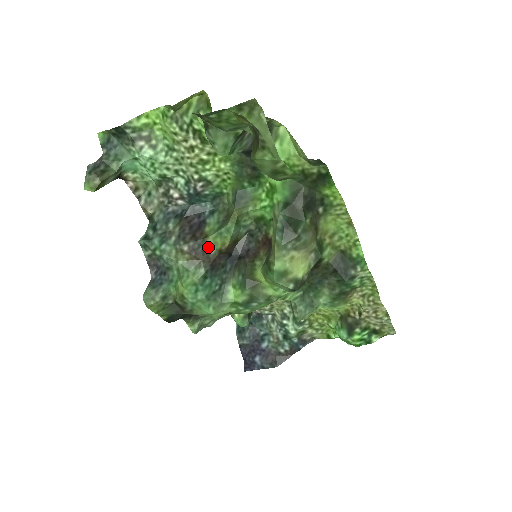
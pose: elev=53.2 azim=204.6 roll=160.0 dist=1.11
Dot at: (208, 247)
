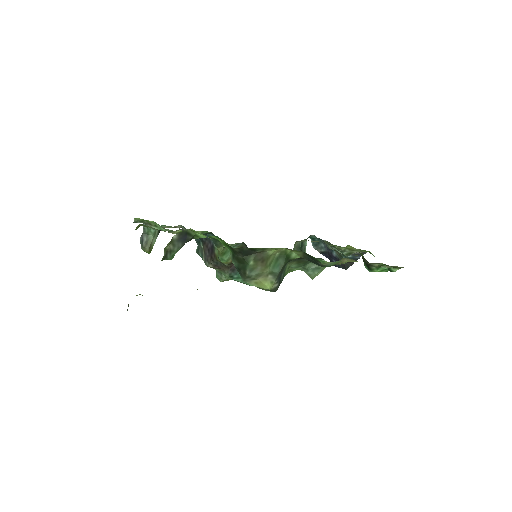
Dot at: (222, 263)
